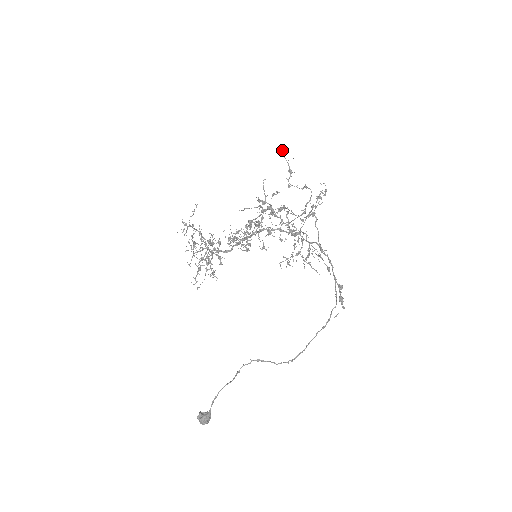
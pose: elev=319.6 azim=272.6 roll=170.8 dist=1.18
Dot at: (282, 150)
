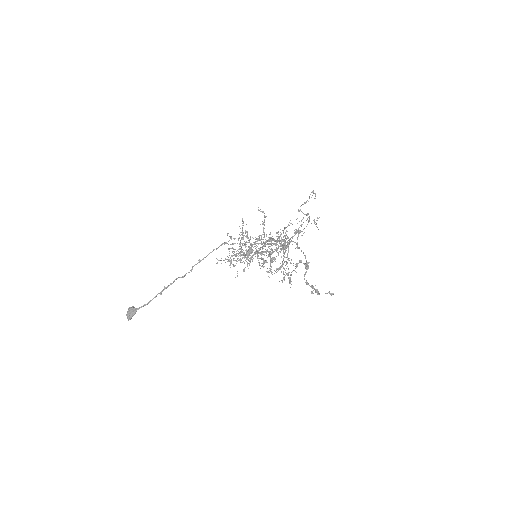
Dot at: (311, 192)
